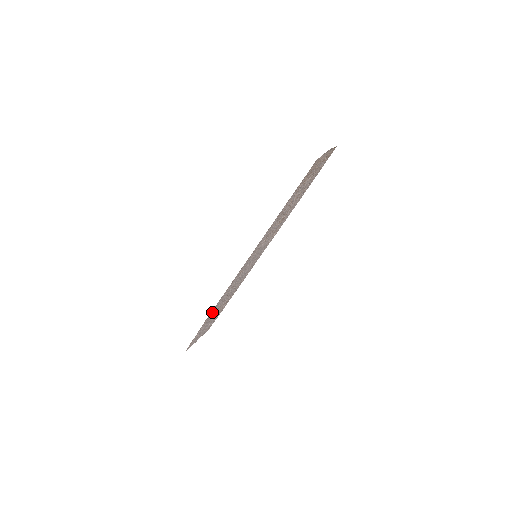
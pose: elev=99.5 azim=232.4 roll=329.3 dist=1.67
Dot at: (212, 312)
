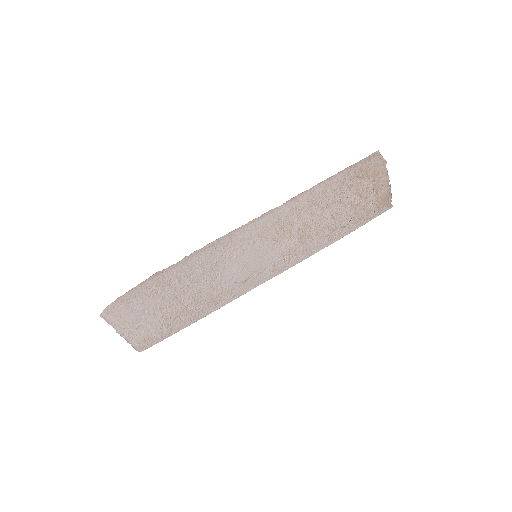
Dot at: (169, 274)
